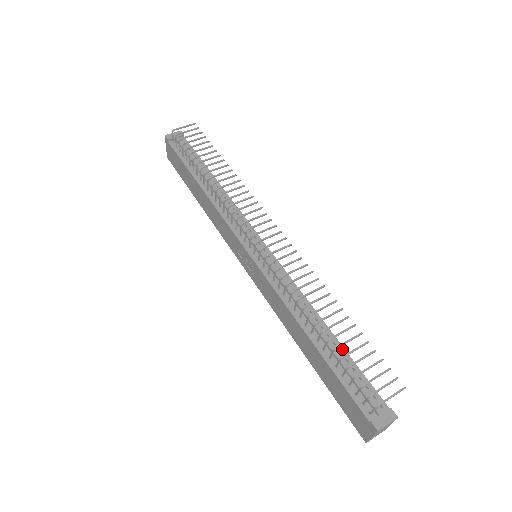
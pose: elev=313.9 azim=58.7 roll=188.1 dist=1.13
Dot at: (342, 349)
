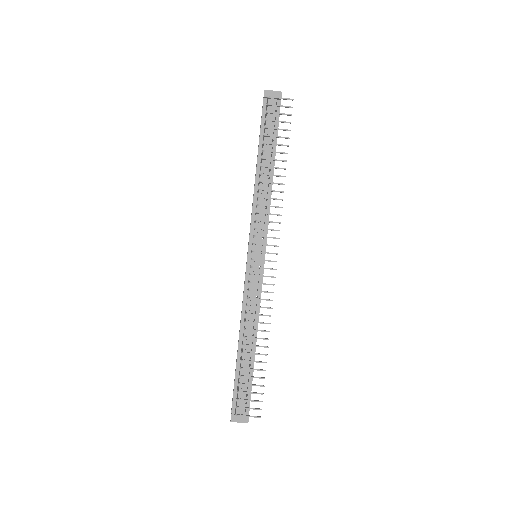
Dot at: (252, 364)
